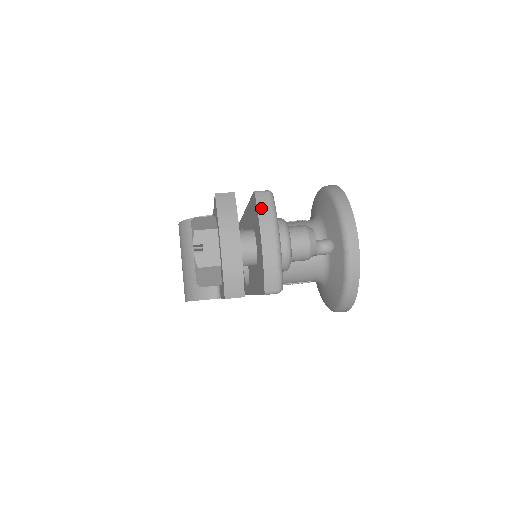
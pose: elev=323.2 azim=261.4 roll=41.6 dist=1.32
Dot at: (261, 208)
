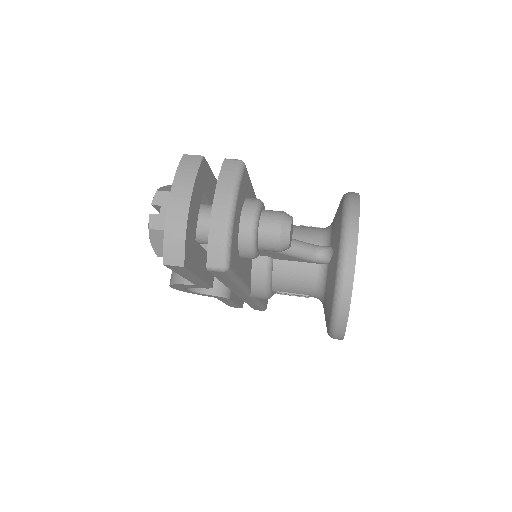
Dot at: (223, 174)
